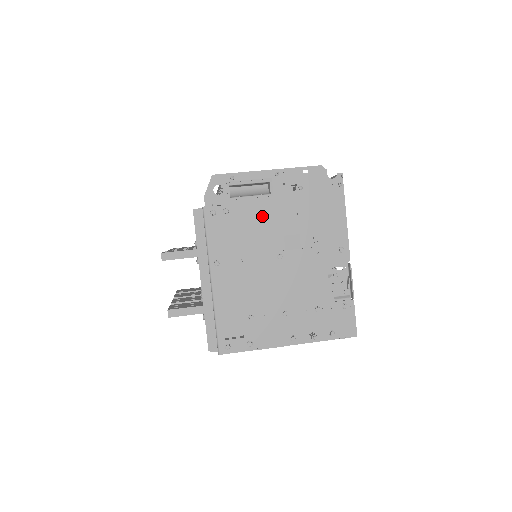
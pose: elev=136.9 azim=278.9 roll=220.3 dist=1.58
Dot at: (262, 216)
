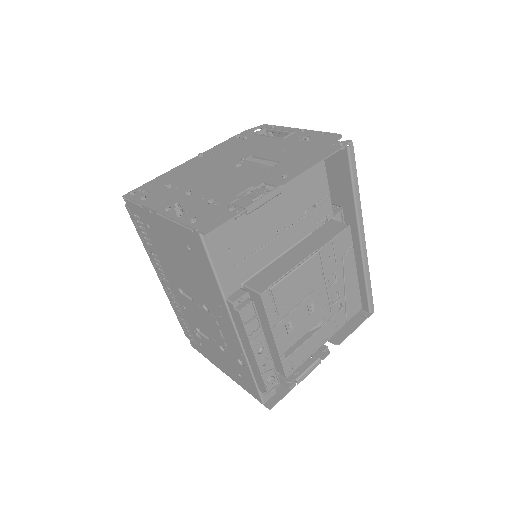
Dot at: (262, 145)
